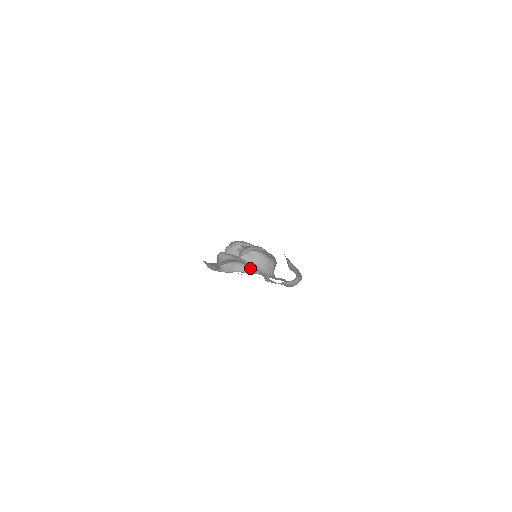
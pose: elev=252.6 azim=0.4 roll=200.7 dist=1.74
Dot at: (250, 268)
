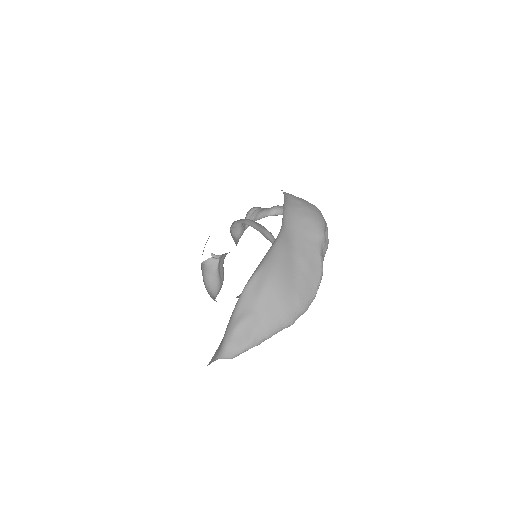
Dot at: occluded
